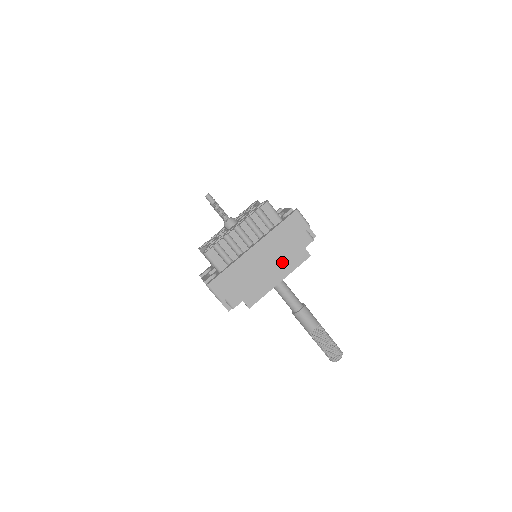
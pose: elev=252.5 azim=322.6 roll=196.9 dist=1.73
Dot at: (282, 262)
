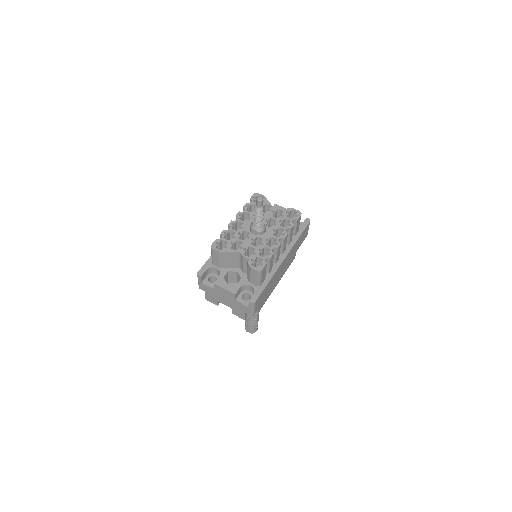
Dot at: occluded
